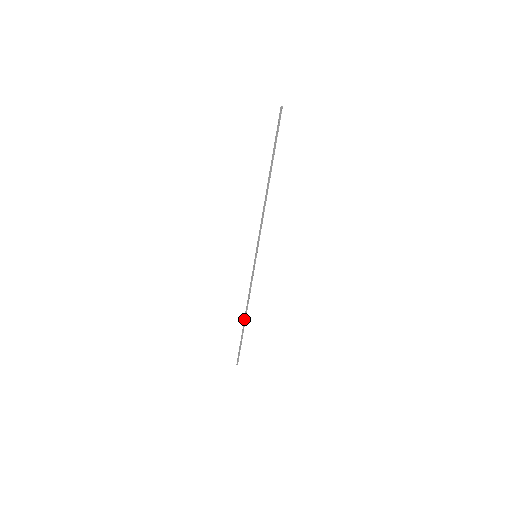
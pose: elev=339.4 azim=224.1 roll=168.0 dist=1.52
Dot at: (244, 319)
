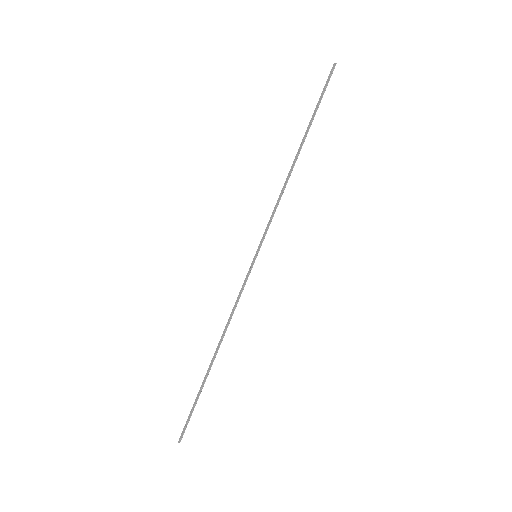
Dot at: occluded
